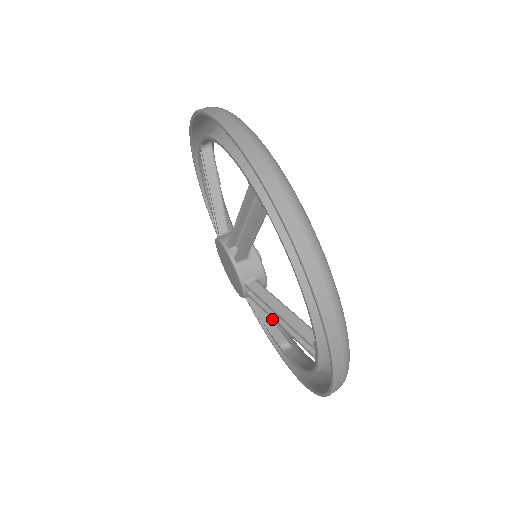
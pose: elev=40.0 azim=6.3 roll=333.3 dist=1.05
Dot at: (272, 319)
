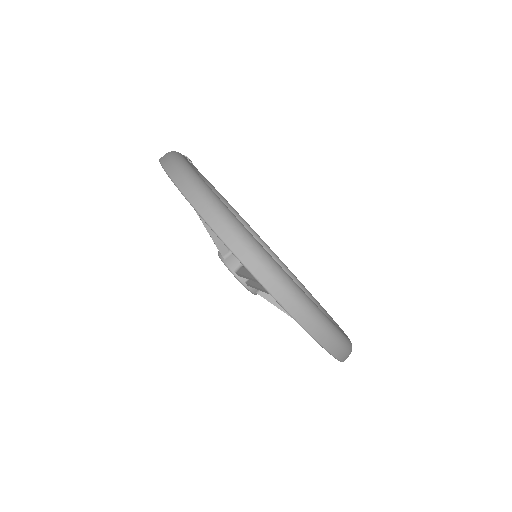
Dot at: occluded
